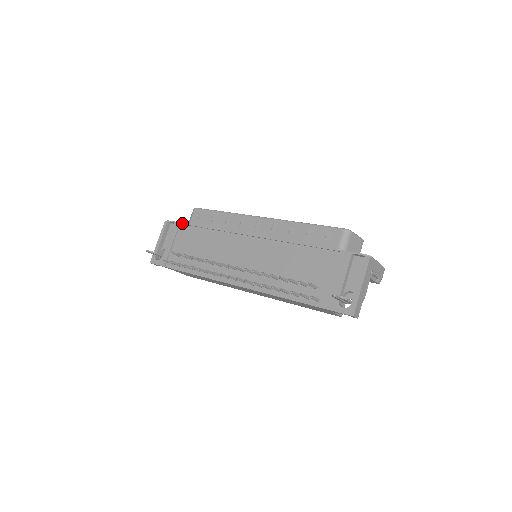
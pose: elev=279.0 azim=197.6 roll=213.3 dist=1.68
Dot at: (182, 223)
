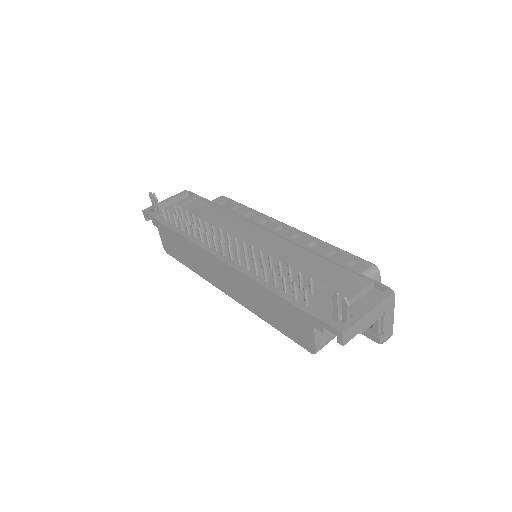
Dot at: (202, 197)
